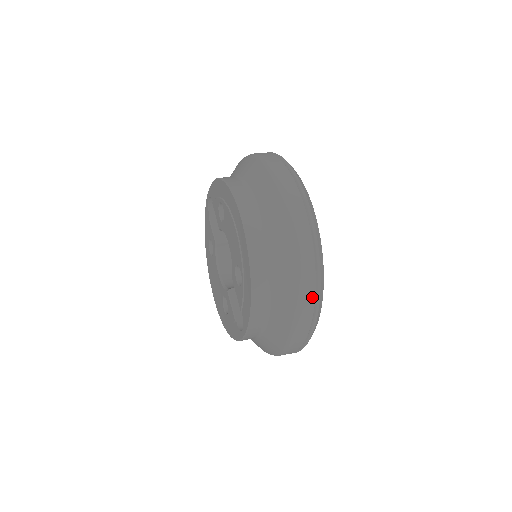
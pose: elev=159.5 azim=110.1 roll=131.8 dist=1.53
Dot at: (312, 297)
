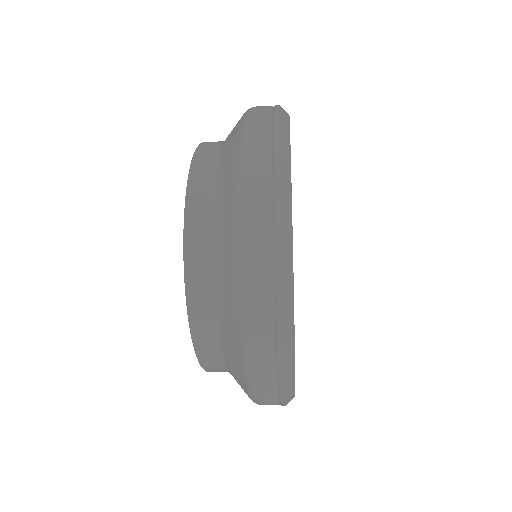
Dot at: (271, 383)
